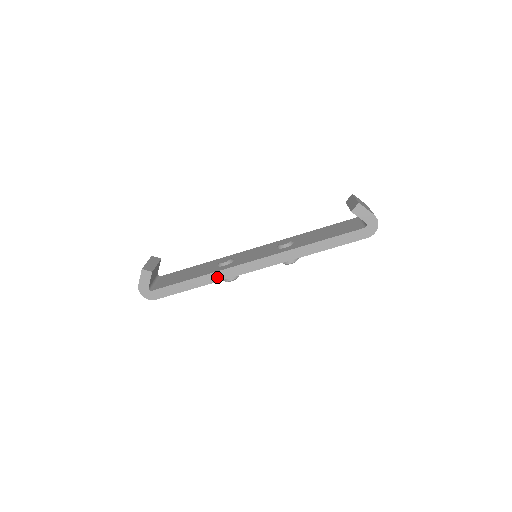
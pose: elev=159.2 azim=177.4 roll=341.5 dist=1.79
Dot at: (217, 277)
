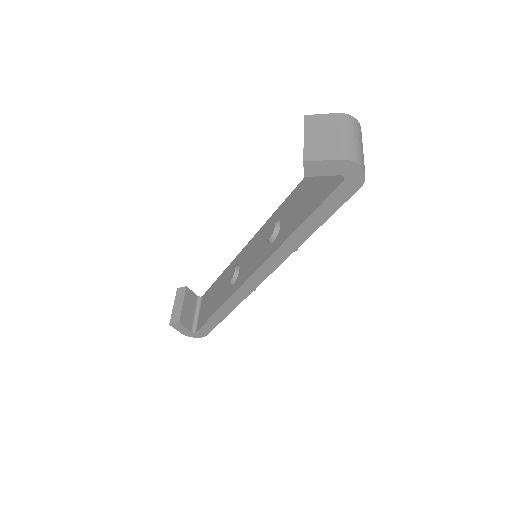
Dot at: (234, 302)
